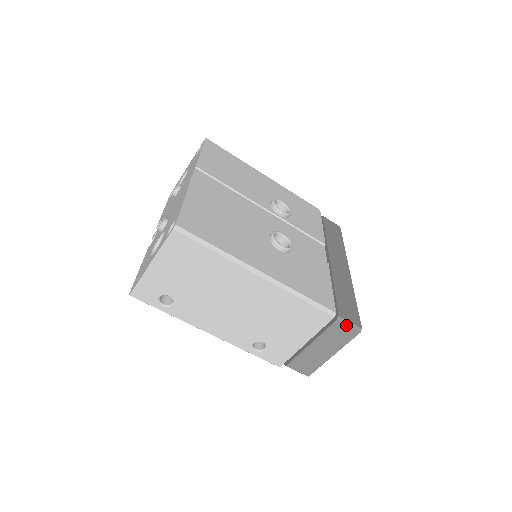
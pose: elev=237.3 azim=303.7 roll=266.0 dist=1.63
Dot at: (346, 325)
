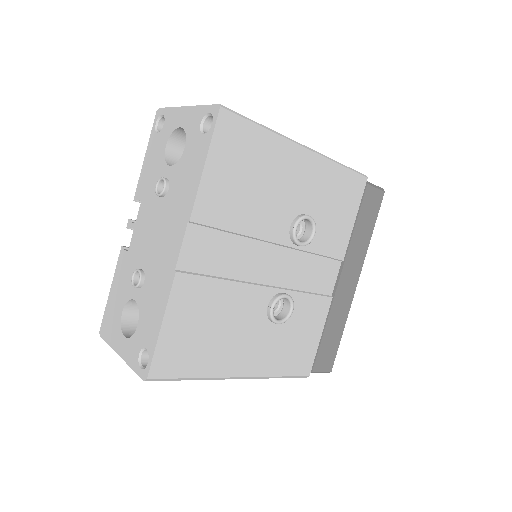
Dot at: occluded
